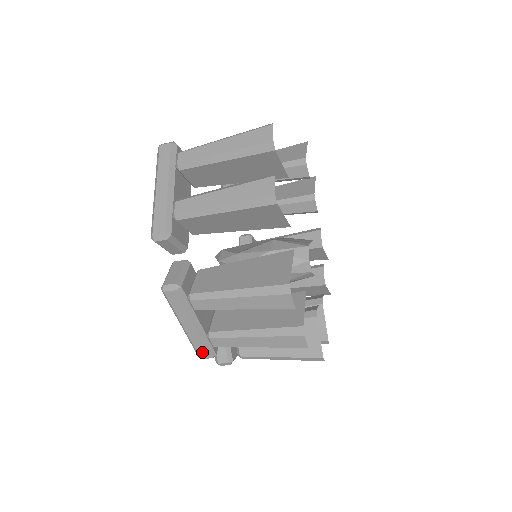
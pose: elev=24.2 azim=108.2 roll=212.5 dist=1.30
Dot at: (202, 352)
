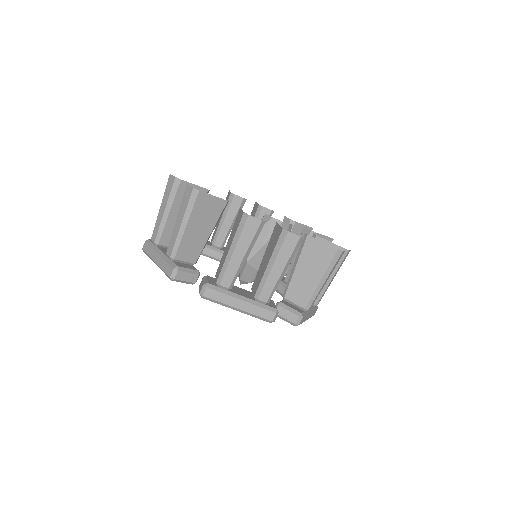
Dot at: (267, 315)
